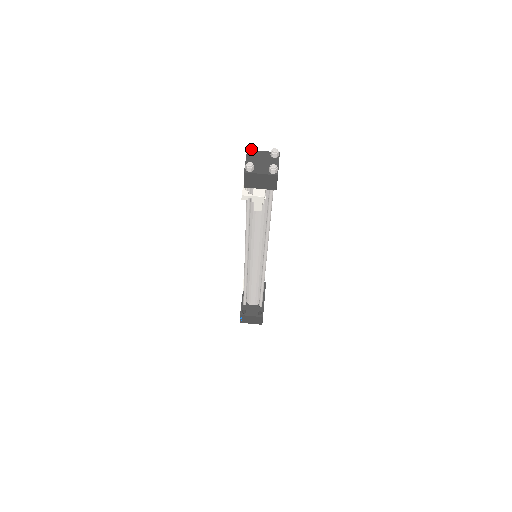
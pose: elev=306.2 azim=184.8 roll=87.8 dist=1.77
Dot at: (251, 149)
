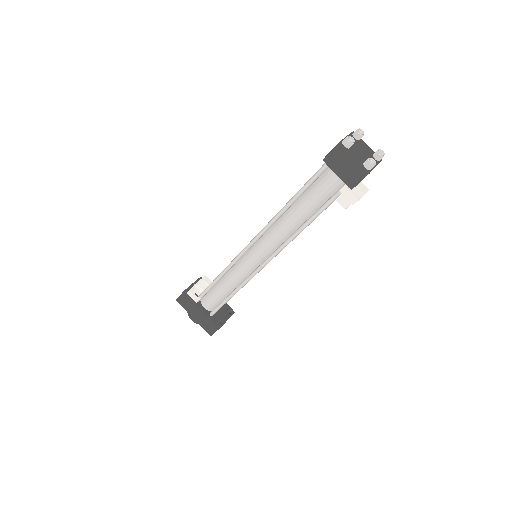
Dot at: (353, 140)
